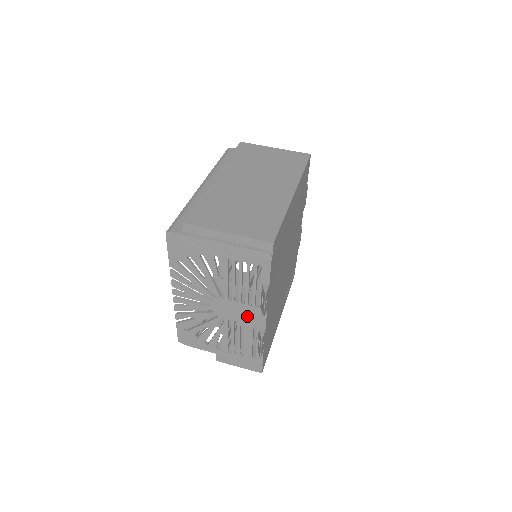
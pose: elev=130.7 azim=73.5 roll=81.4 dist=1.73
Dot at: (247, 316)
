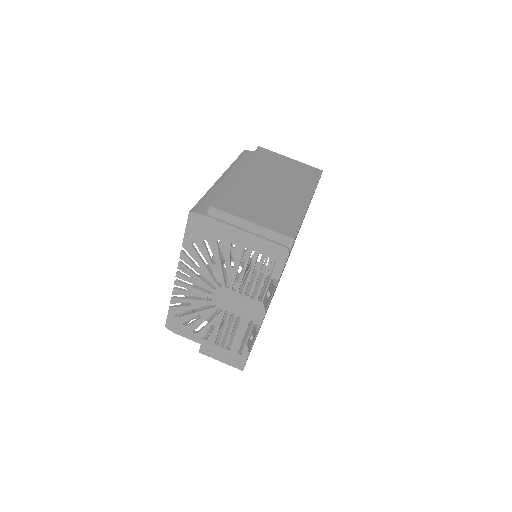
Dot at: (246, 309)
